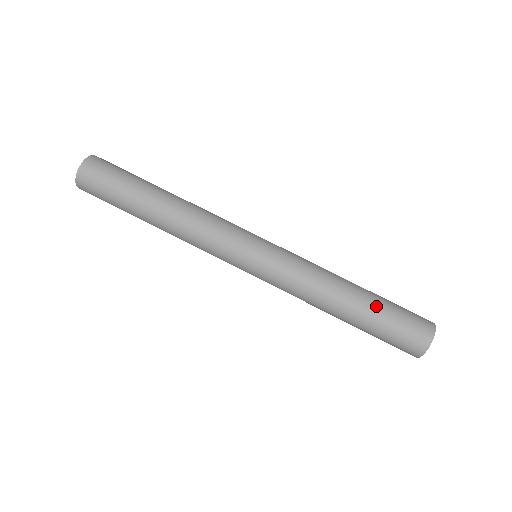
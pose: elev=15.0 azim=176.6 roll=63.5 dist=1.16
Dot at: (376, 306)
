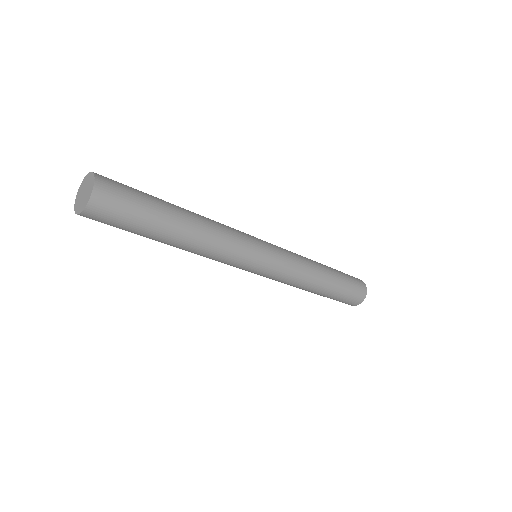
Dot at: (339, 283)
